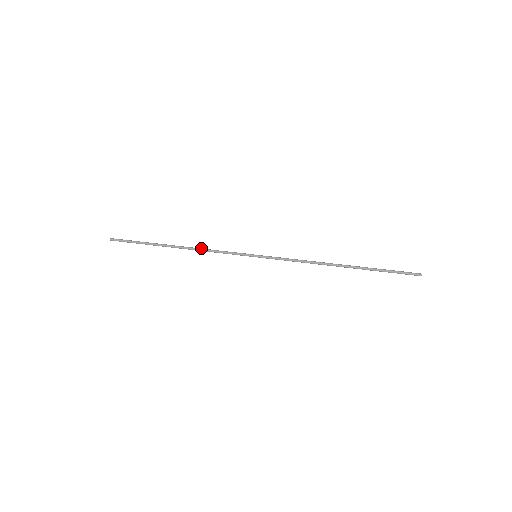
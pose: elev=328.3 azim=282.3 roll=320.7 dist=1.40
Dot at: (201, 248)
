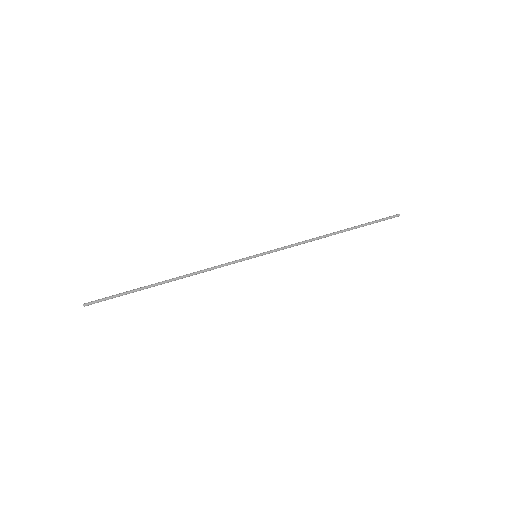
Dot at: occluded
